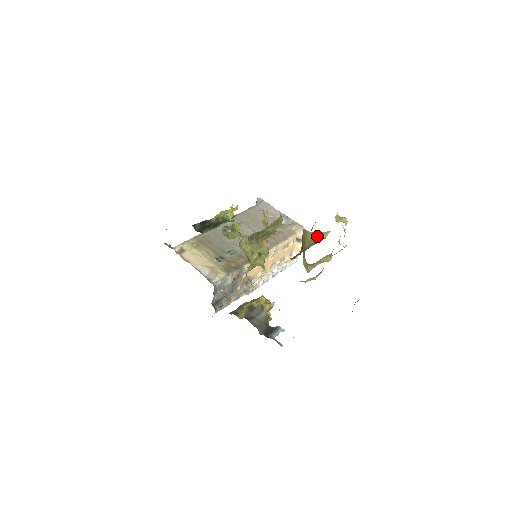
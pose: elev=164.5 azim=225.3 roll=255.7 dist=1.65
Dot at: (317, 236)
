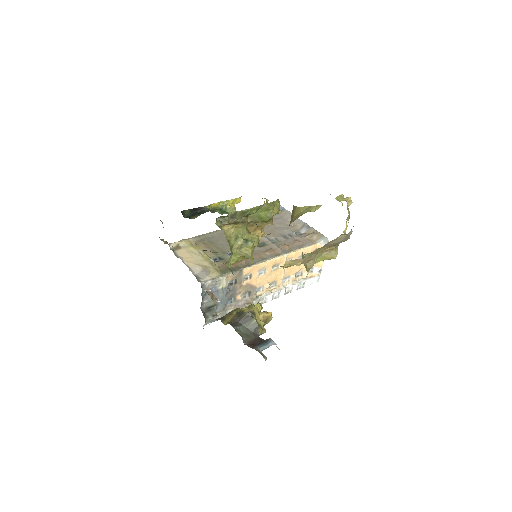
Dot at: (305, 210)
